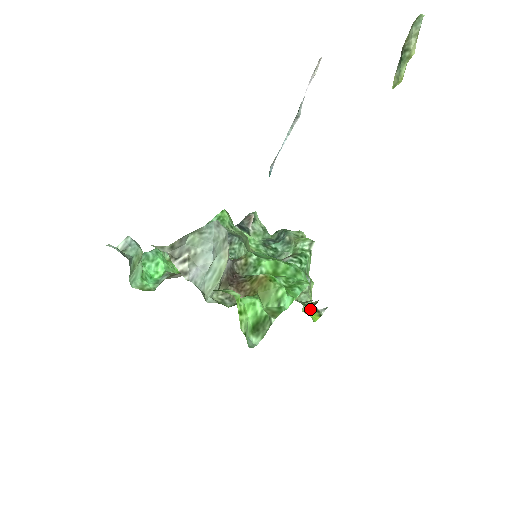
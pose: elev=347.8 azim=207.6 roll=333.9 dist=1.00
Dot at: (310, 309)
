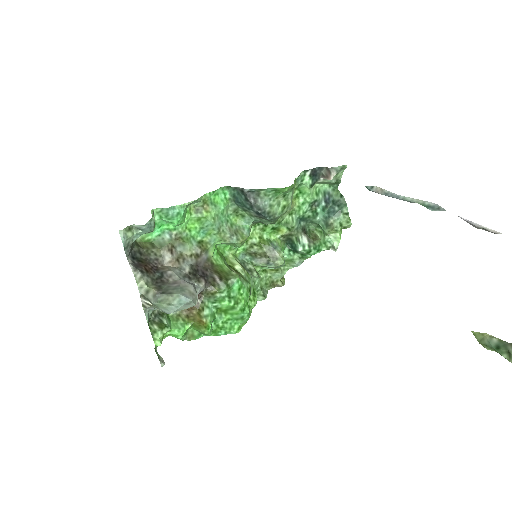
Dot at: occluded
